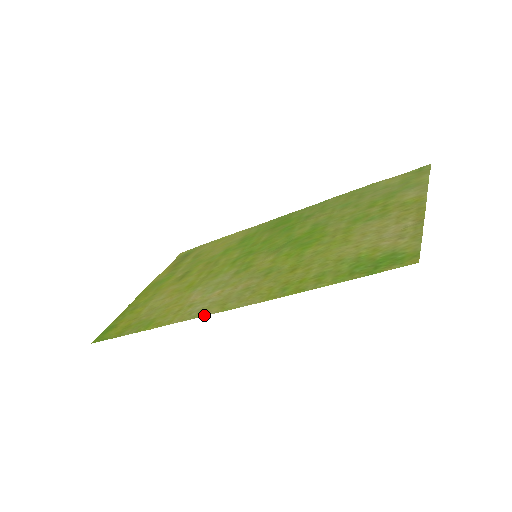
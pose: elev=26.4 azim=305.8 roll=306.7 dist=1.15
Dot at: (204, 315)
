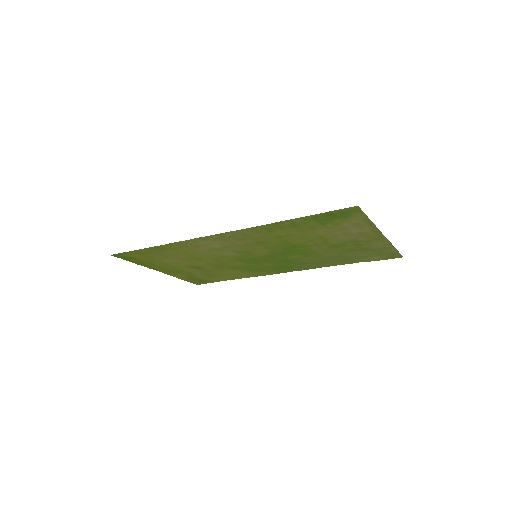
Dot at: (205, 236)
